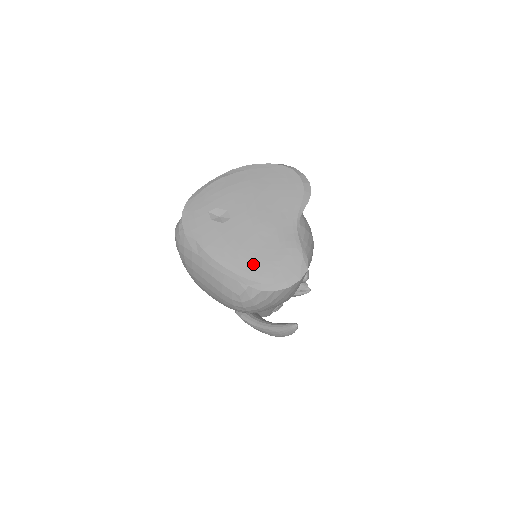
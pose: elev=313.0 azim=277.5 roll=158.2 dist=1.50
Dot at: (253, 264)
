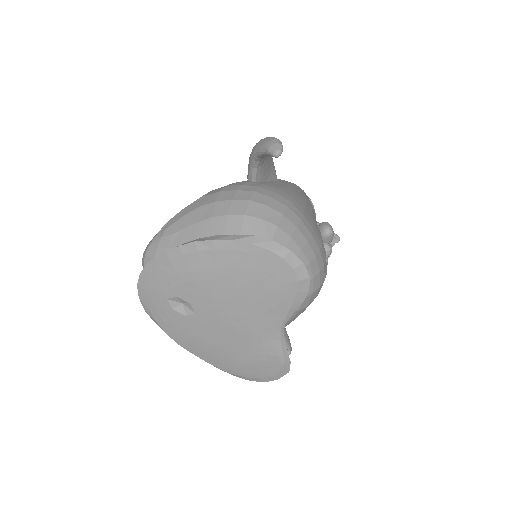
Dot at: (224, 360)
